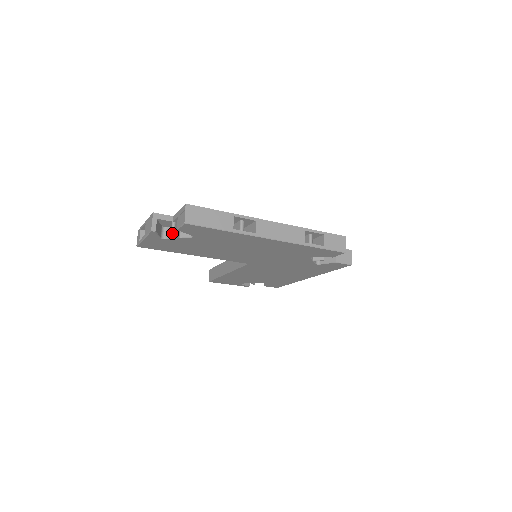
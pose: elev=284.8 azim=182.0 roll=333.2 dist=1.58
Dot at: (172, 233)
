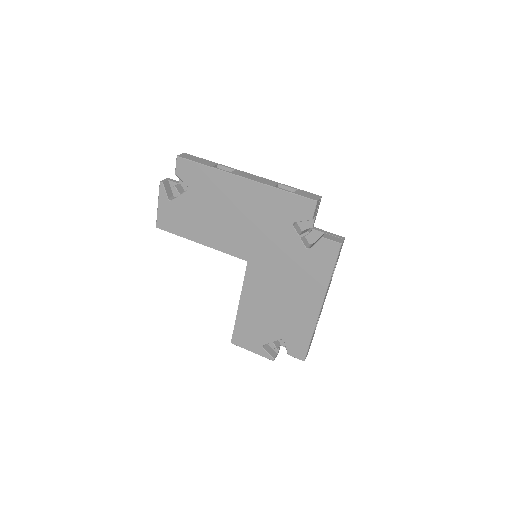
Dot at: (174, 186)
